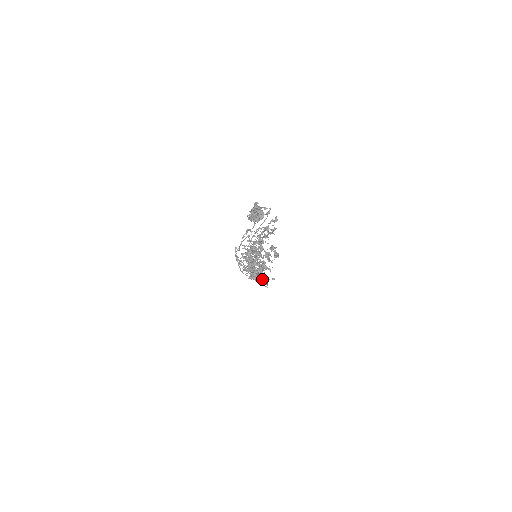
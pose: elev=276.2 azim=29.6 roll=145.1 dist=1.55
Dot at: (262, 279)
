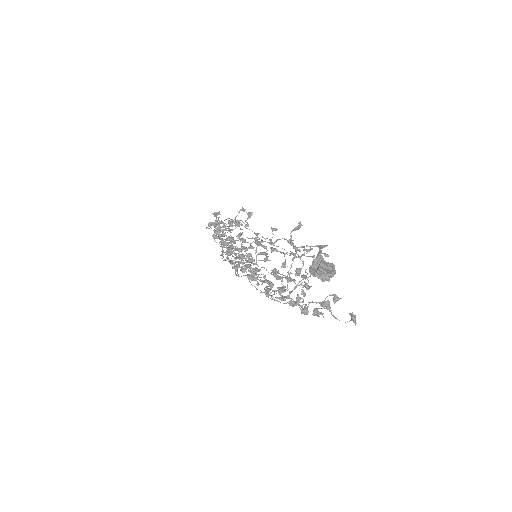
Dot at: occluded
